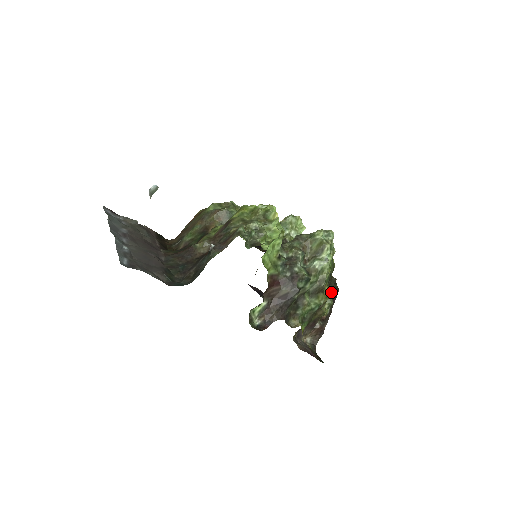
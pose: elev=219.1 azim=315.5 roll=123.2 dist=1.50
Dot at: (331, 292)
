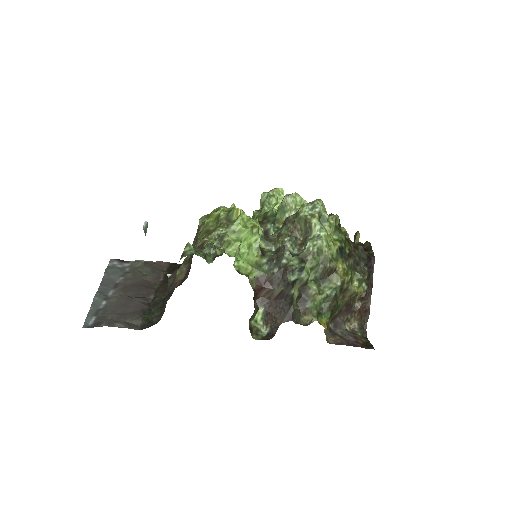
Dot at: (358, 265)
